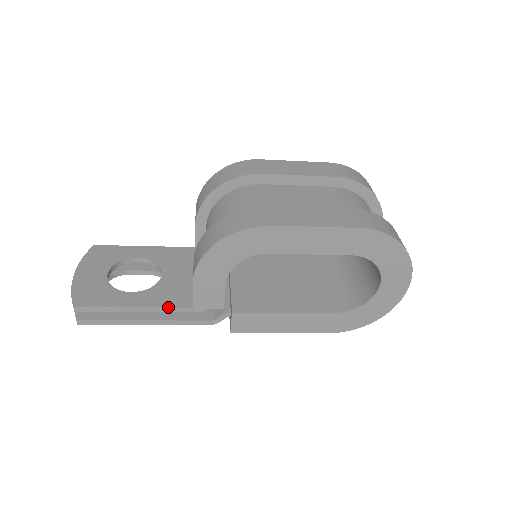
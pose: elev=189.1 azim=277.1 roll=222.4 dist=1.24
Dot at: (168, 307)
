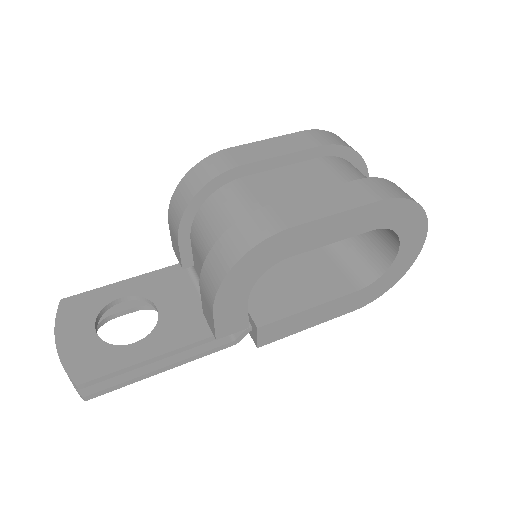
Dot at: (185, 346)
